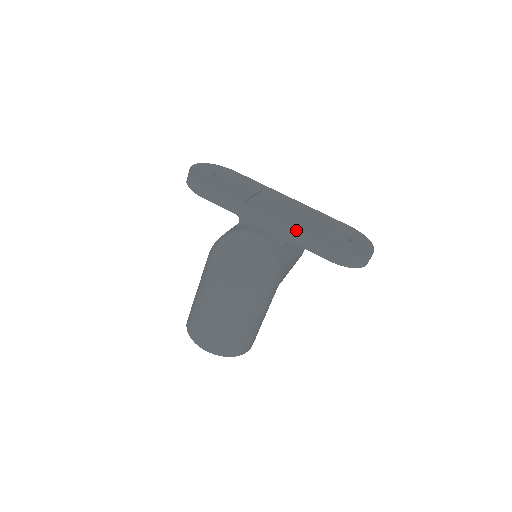
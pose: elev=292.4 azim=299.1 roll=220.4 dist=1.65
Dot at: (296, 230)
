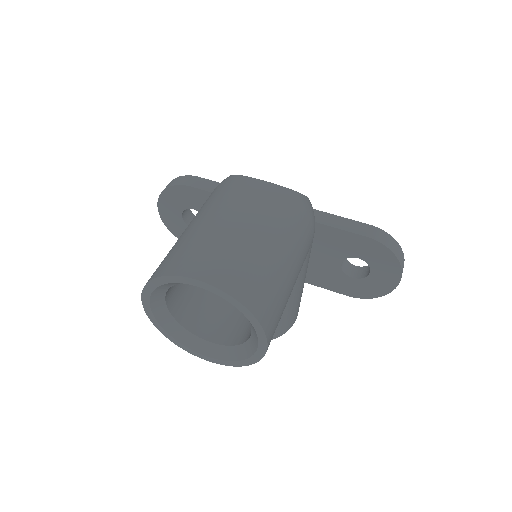
Dot at: (318, 210)
